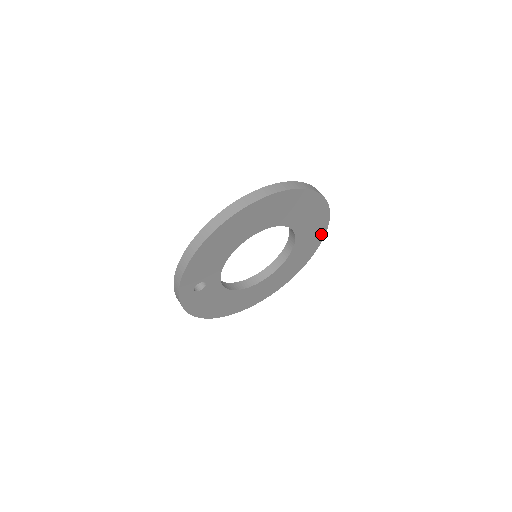
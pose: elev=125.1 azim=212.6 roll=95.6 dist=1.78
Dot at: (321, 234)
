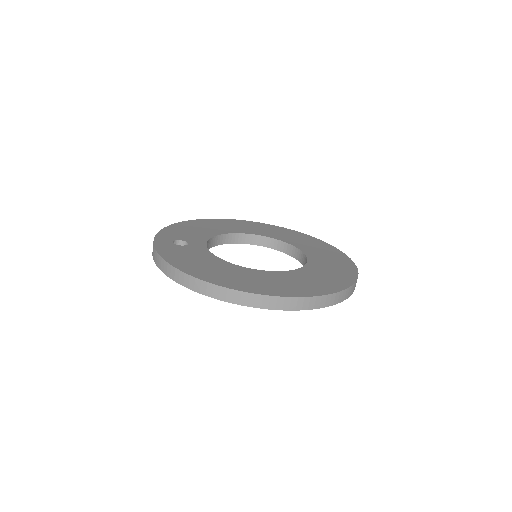
Dot at: occluded
